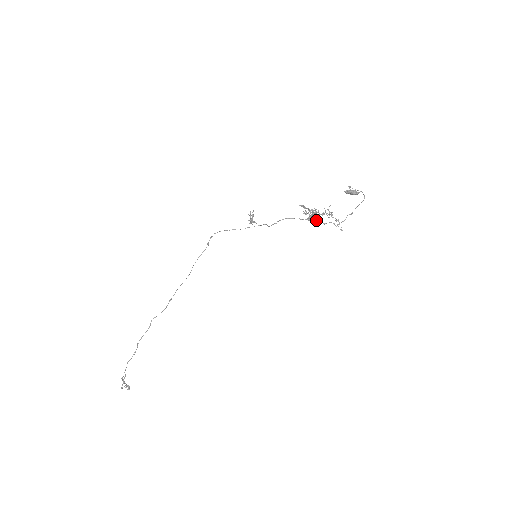
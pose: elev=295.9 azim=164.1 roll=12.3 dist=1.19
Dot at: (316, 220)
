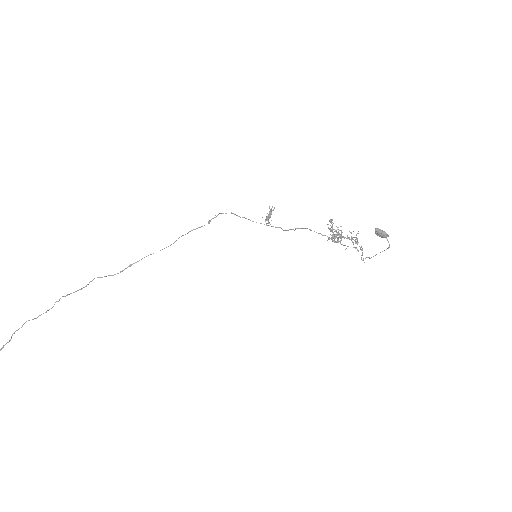
Dot at: (339, 241)
